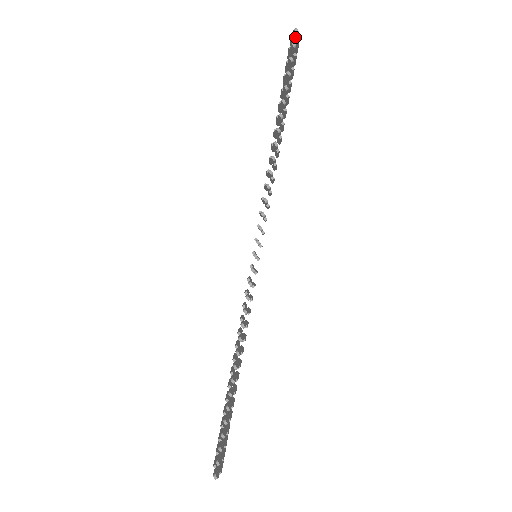
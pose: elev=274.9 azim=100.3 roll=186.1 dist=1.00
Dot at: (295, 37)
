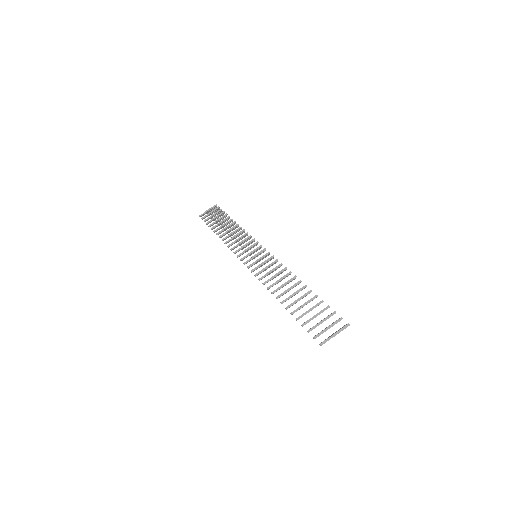
Dot at: (326, 339)
